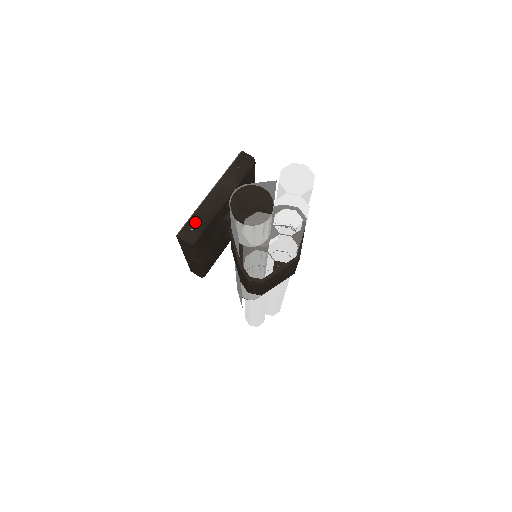
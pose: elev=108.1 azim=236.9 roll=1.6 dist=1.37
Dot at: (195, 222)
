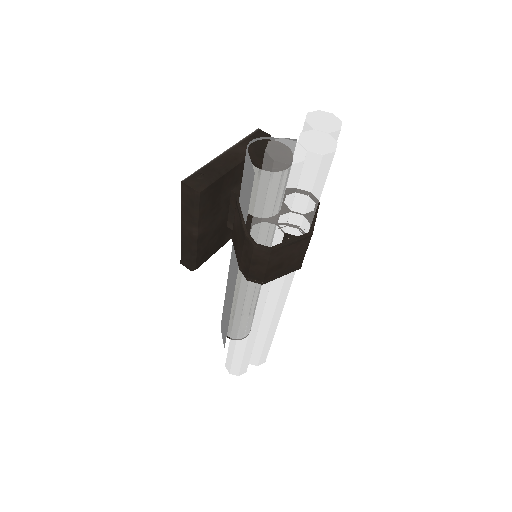
Dot at: (204, 173)
